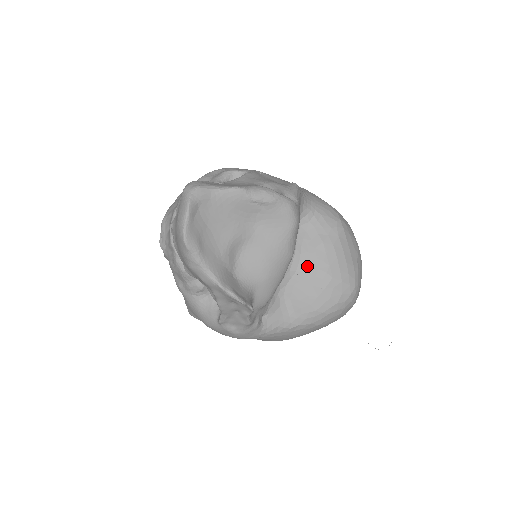
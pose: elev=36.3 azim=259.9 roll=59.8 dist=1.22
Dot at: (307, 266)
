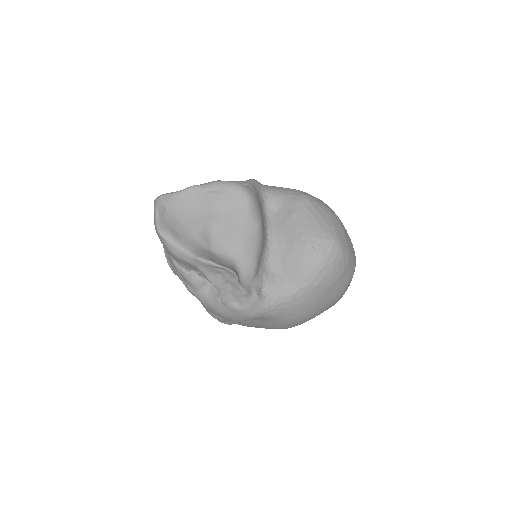
Dot at: (285, 237)
